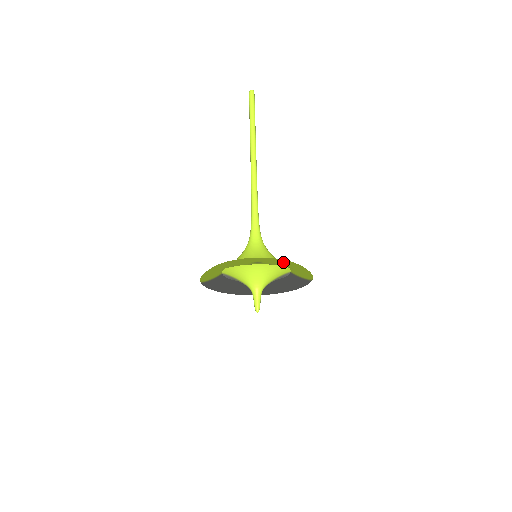
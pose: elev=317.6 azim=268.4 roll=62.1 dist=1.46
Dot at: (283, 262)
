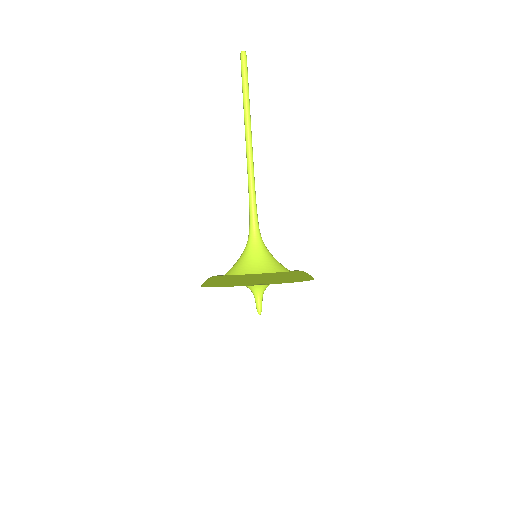
Dot at: (286, 280)
